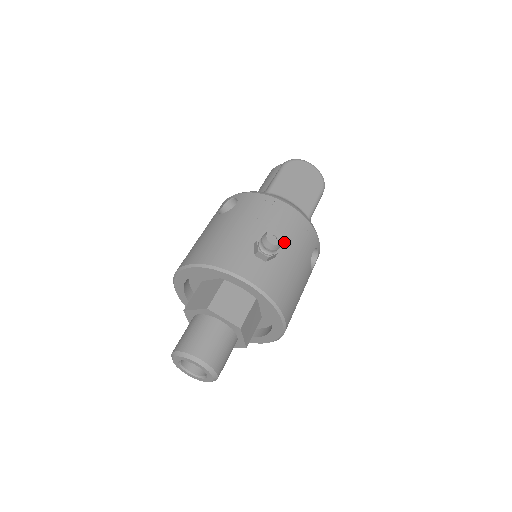
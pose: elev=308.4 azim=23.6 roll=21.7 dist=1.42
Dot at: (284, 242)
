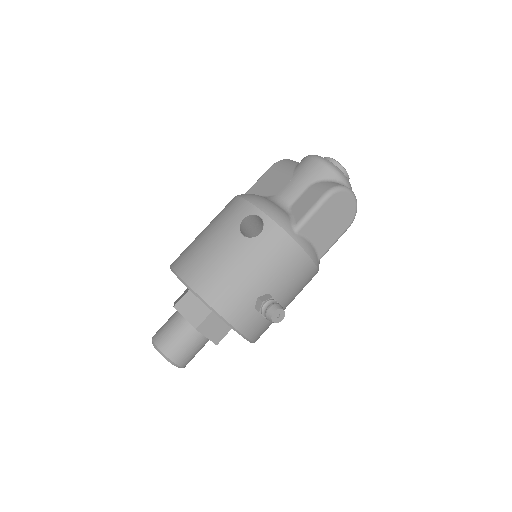
Dot at: (285, 293)
